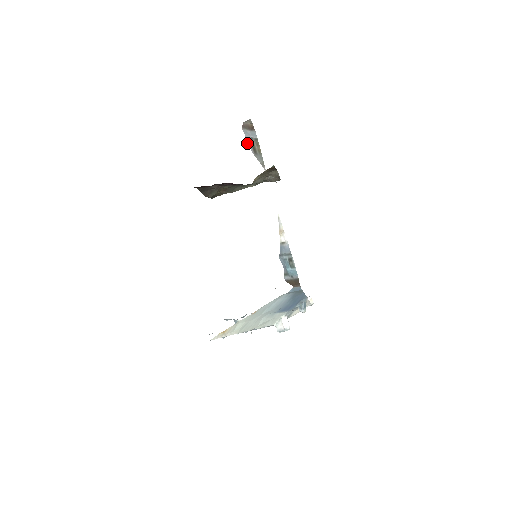
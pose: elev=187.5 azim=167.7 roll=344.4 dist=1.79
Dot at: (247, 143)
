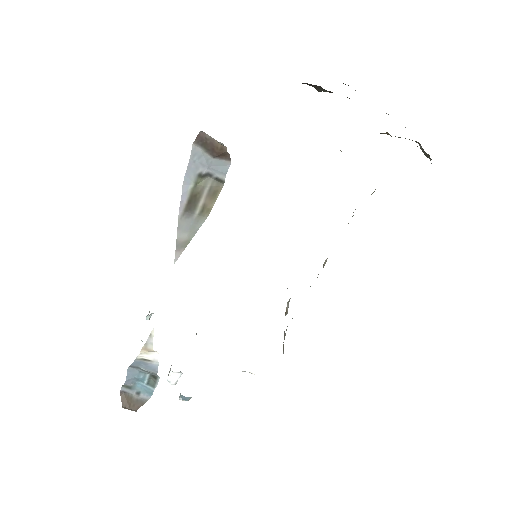
Dot at: occluded
